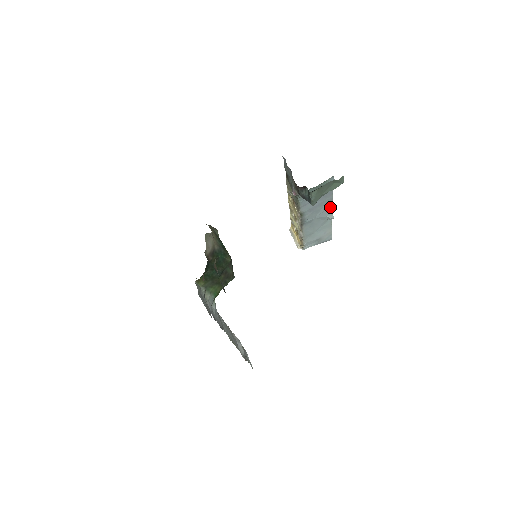
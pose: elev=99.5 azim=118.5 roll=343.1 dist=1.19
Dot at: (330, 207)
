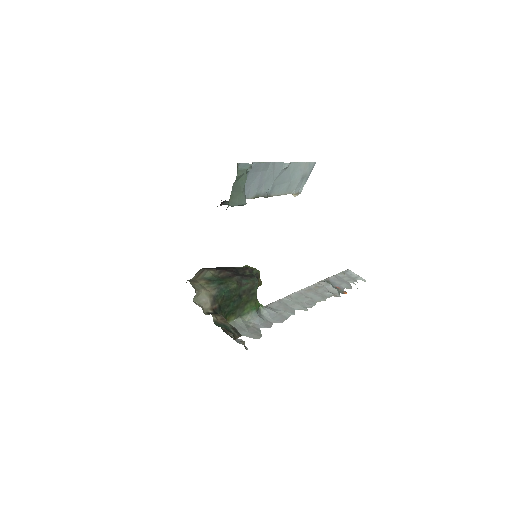
Dot at: (275, 164)
